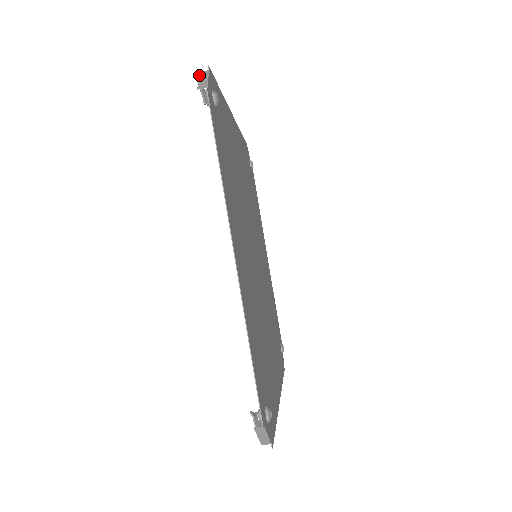
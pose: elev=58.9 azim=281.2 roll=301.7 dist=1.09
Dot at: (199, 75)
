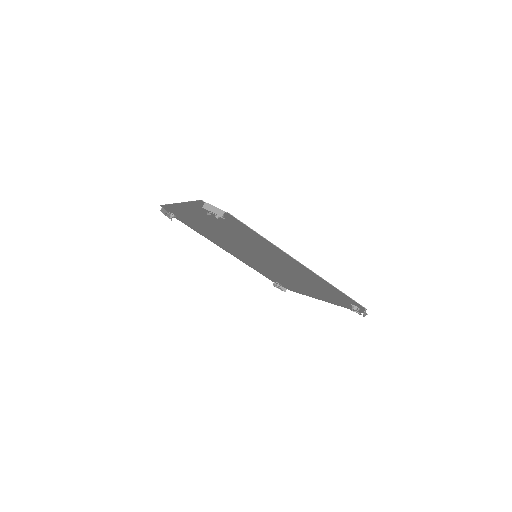
Dot at: (206, 209)
